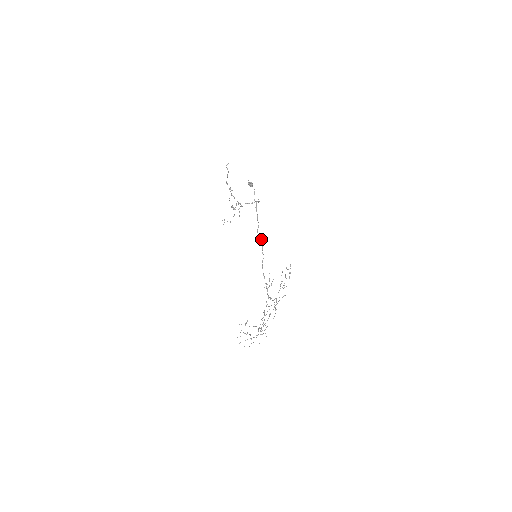
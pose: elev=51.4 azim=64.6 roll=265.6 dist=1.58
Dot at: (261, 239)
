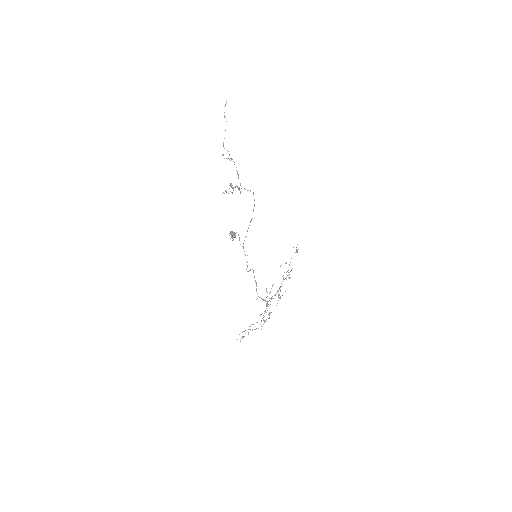
Dot at: (253, 271)
